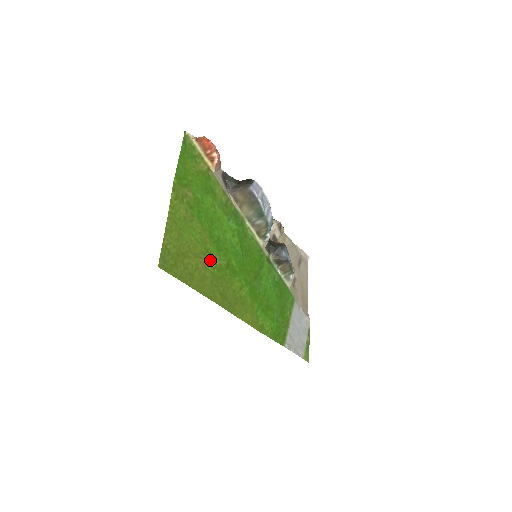
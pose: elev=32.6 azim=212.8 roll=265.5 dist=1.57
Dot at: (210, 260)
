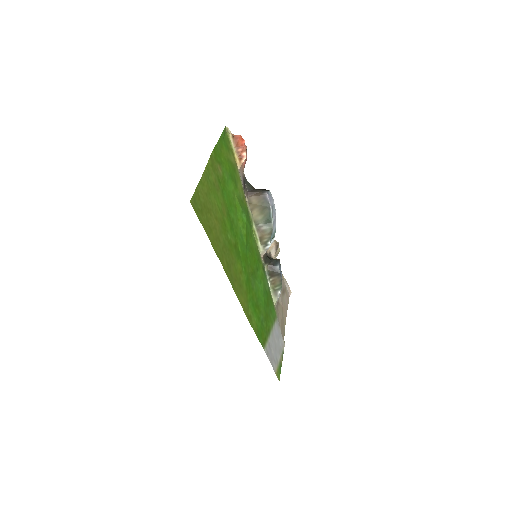
Dot at: (224, 230)
